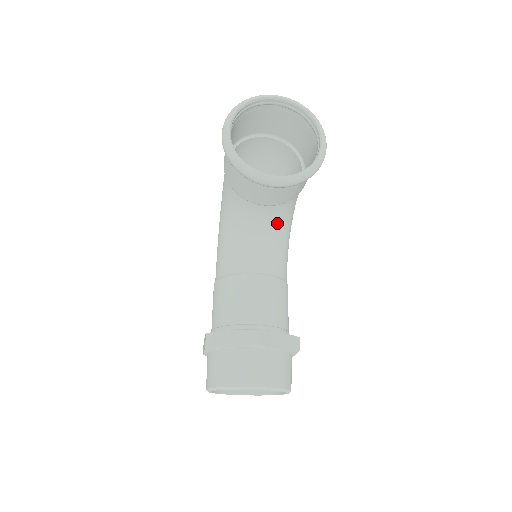
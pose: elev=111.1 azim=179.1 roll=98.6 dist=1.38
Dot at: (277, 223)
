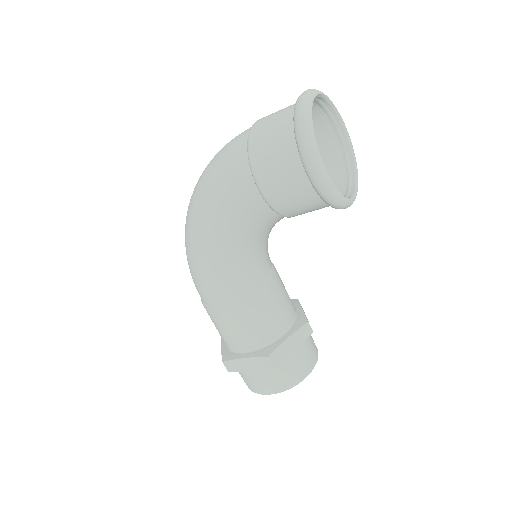
Dot at: occluded
